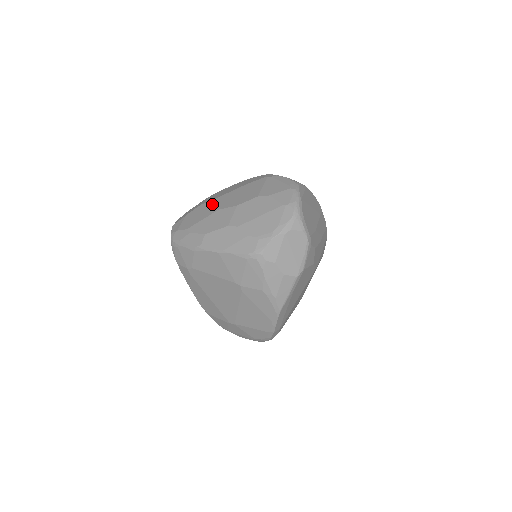
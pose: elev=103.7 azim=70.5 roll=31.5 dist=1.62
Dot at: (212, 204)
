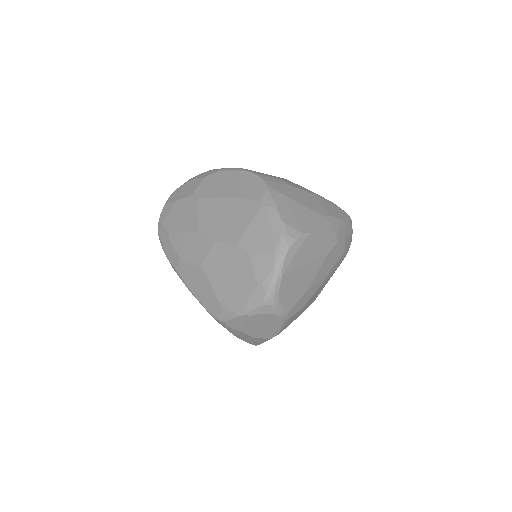
Dot at: (198, 210)
